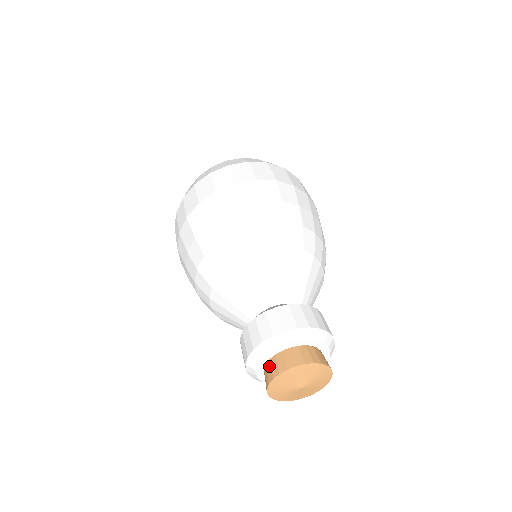
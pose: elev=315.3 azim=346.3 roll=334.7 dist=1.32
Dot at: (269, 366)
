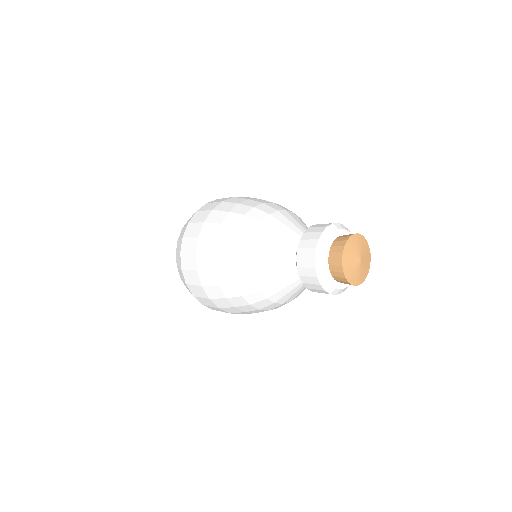
Dot at: (334, 248)
